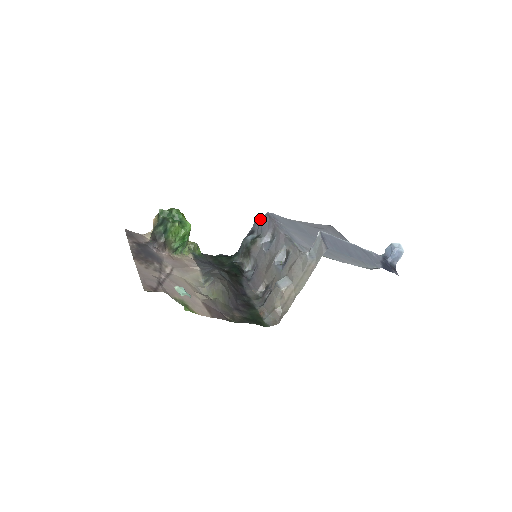
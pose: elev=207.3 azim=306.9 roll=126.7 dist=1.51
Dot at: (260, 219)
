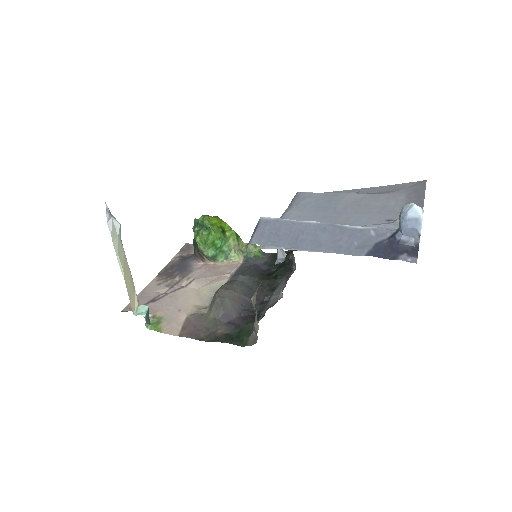
Dot at: occluded
